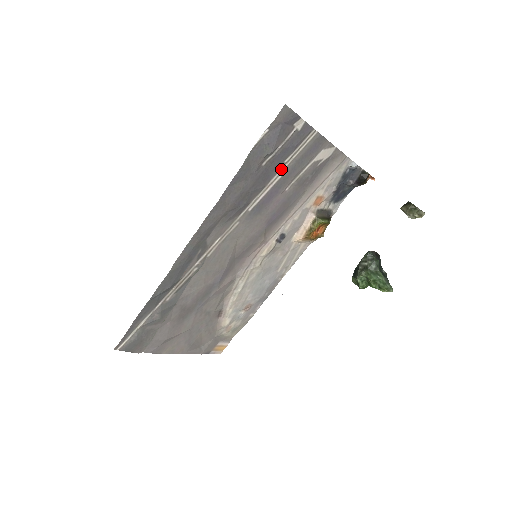
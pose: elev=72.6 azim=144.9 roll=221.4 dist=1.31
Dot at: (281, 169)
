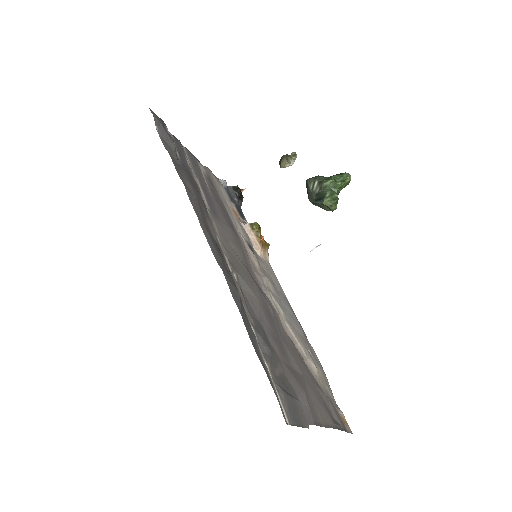
Dot at: (192, 173)
